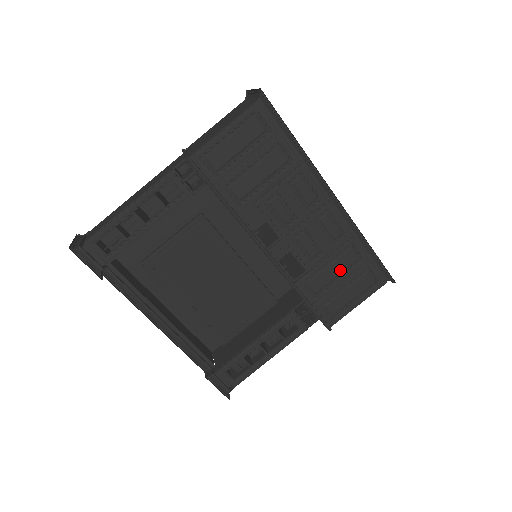
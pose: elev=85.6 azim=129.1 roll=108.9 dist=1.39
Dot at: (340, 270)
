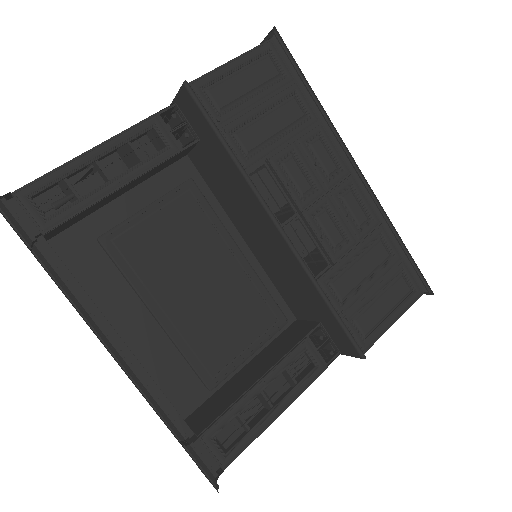
Dot at: (370, 268)
